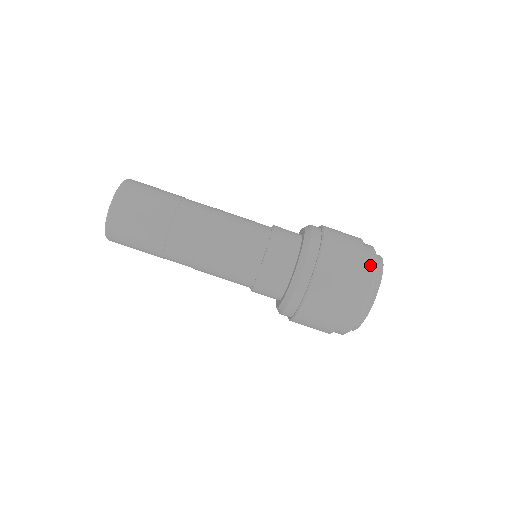
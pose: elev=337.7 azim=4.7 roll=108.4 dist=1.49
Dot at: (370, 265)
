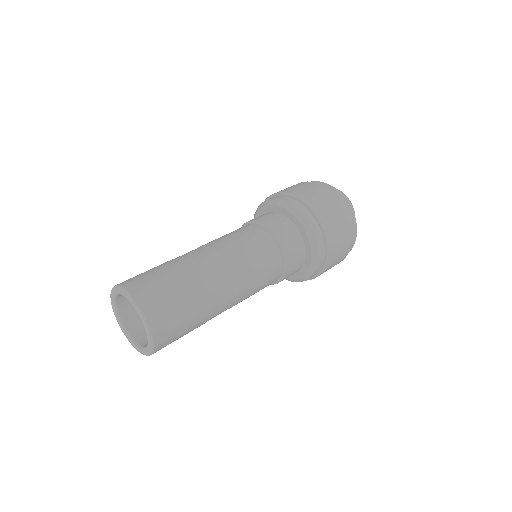
Dot at: (353, 222)
